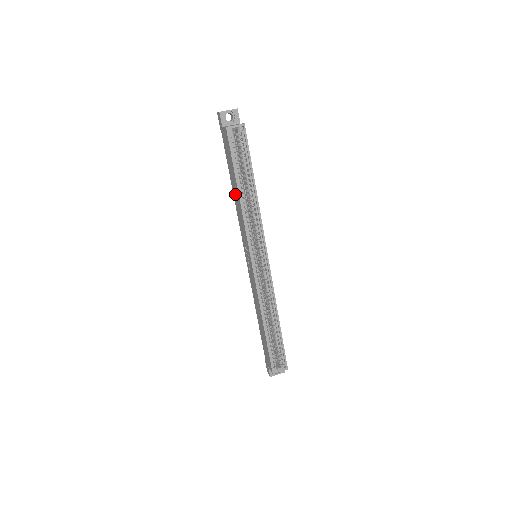
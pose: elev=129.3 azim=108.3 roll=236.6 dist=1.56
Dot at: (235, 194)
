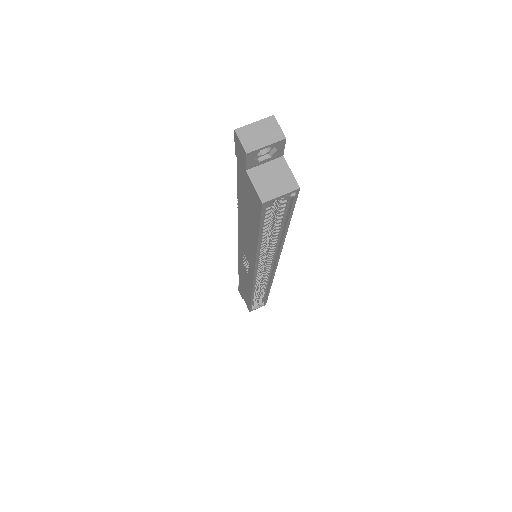
Dot at: (245, 226)
